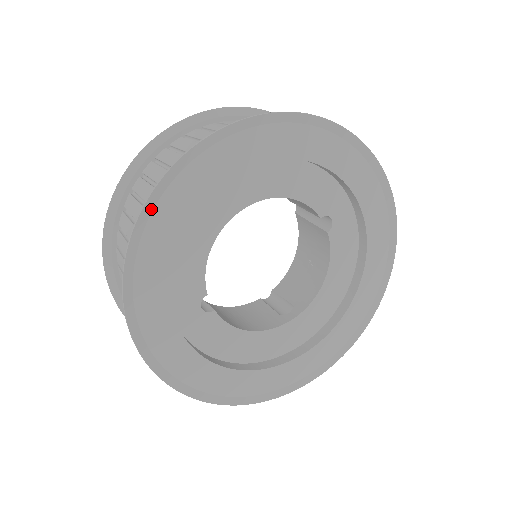
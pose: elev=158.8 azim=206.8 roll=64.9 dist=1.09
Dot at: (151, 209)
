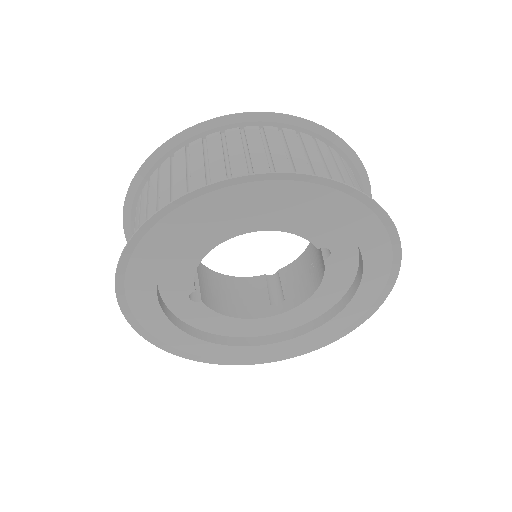
Dot at: (140, 238)
